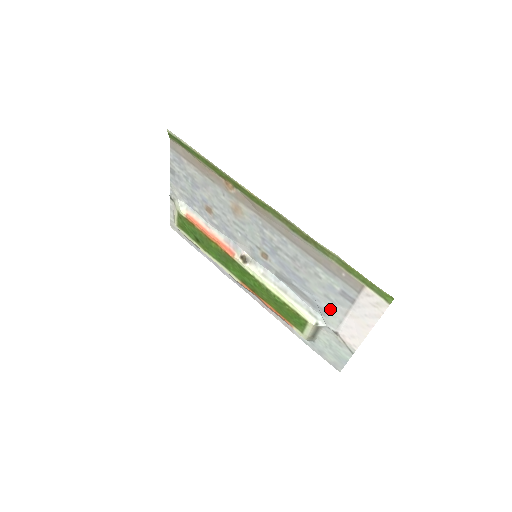
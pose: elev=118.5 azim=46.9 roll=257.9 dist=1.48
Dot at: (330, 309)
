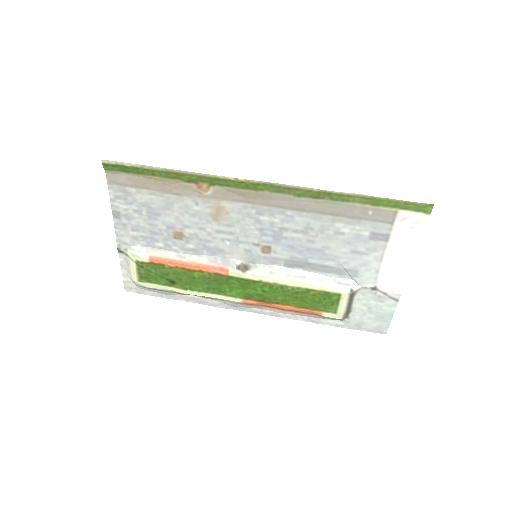
Dot at: (361, 264)
